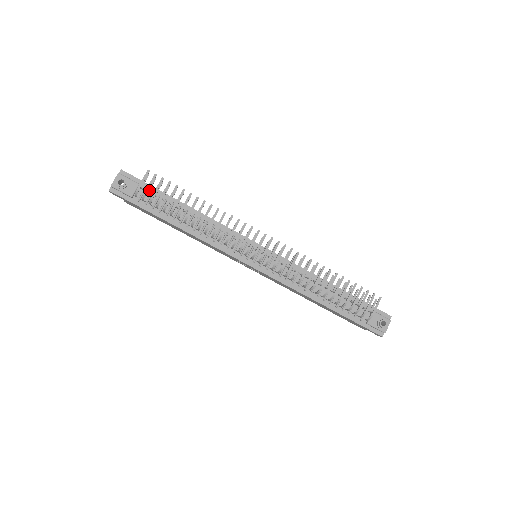
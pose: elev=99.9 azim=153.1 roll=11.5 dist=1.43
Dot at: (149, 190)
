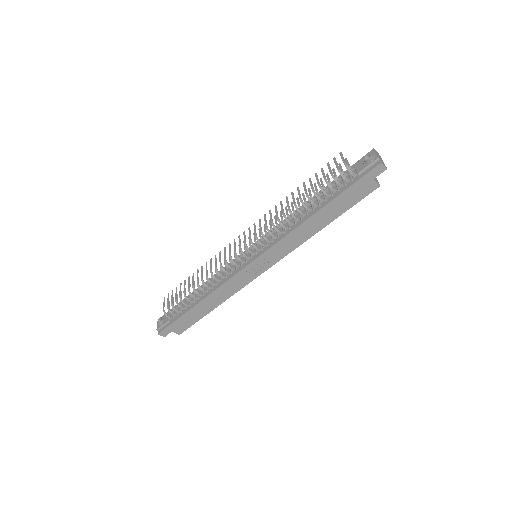
Dot at: occluded
